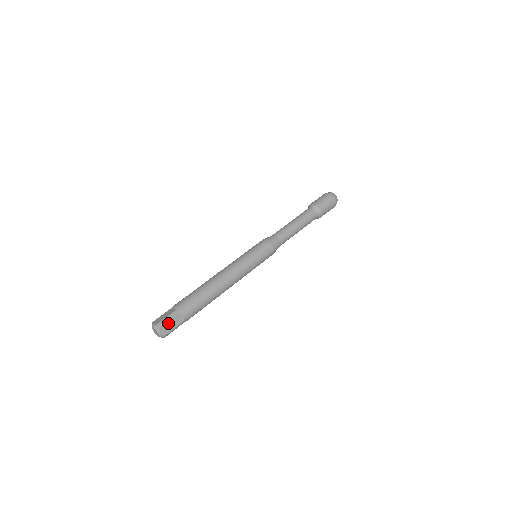
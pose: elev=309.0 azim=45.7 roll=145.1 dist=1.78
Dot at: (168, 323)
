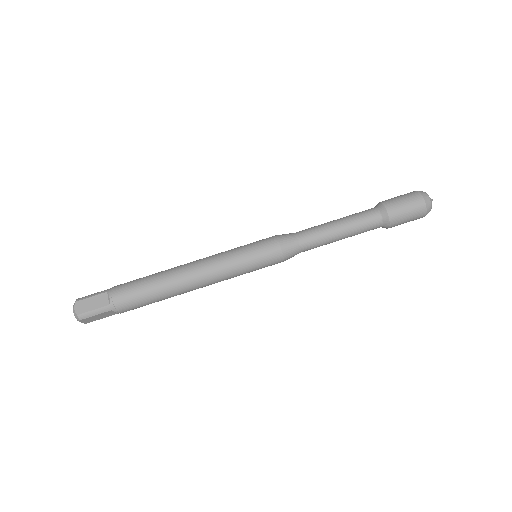
Dot at: (94, 316)
